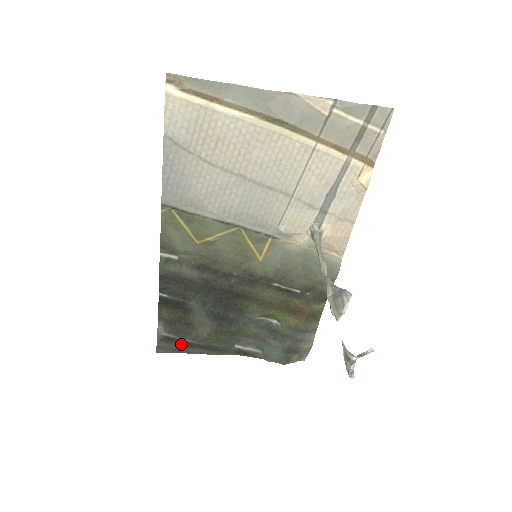
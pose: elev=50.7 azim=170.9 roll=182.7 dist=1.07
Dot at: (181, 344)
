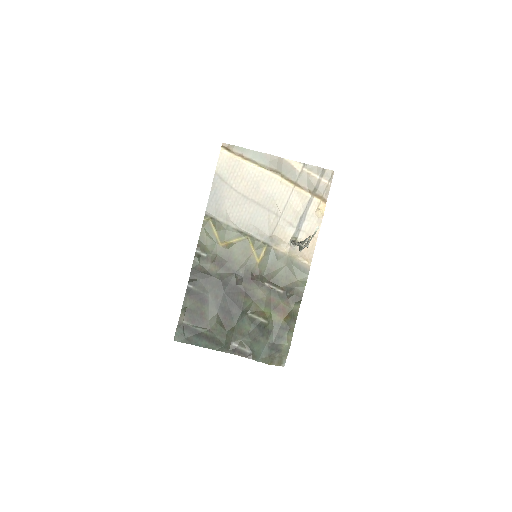
Dot at: (194, 333)
